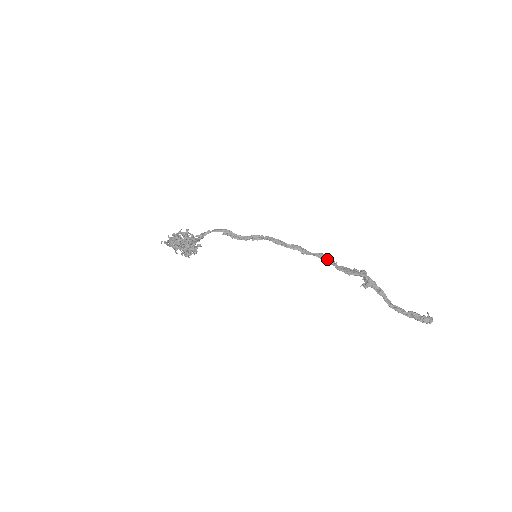
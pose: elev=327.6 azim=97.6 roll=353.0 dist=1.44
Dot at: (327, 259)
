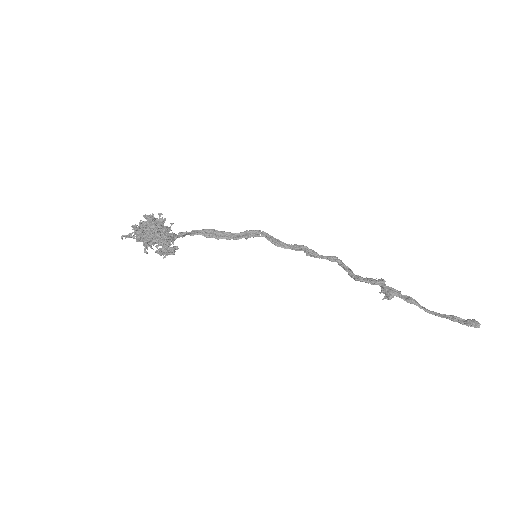
Dot at: (340, 261)
